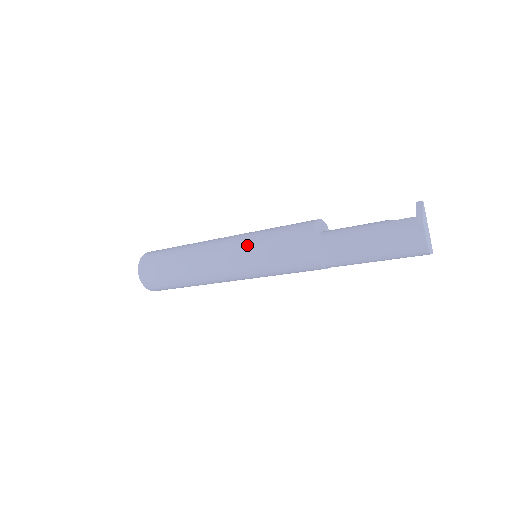
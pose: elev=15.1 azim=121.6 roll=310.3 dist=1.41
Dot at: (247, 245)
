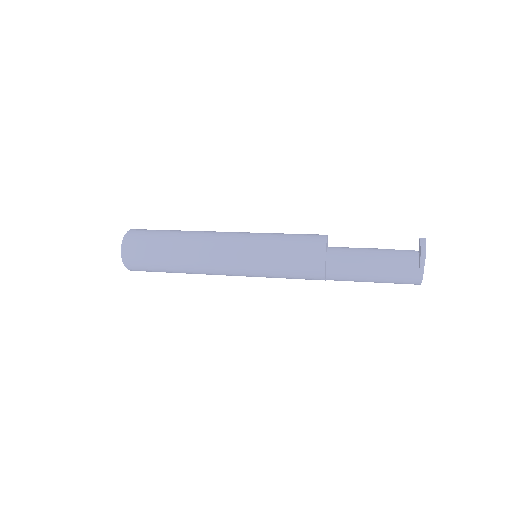
Dot at: (257, 243)
